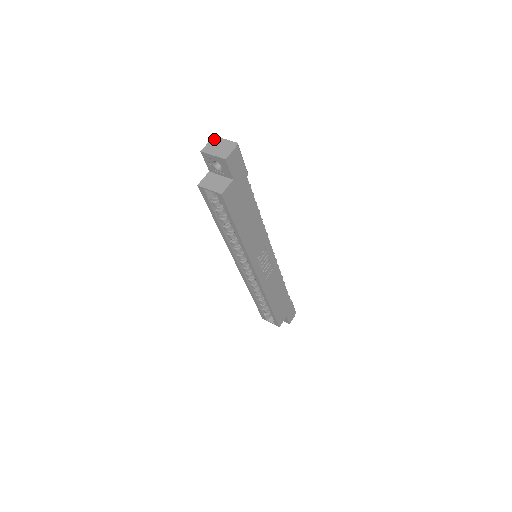
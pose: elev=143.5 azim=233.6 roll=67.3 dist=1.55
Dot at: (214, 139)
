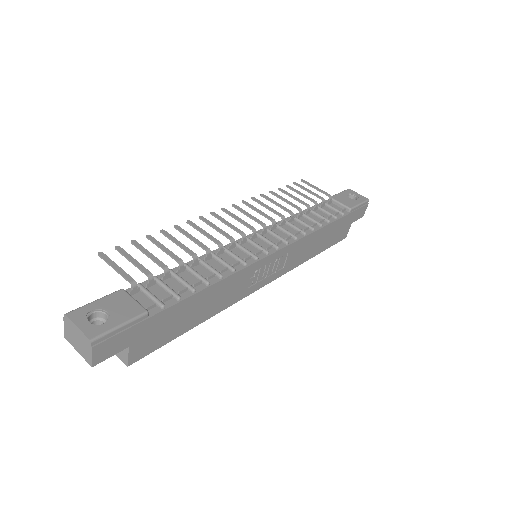
Dot at: (65, 320)
